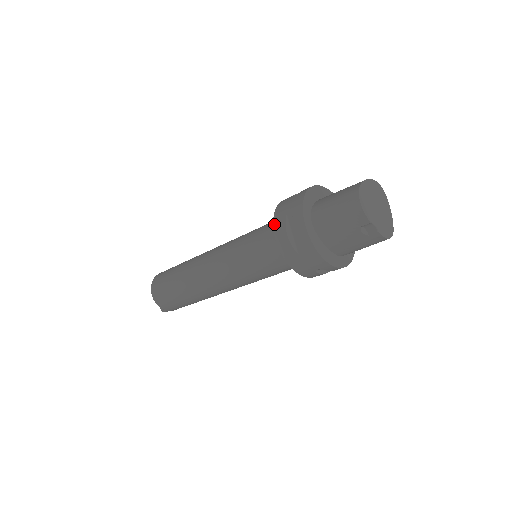
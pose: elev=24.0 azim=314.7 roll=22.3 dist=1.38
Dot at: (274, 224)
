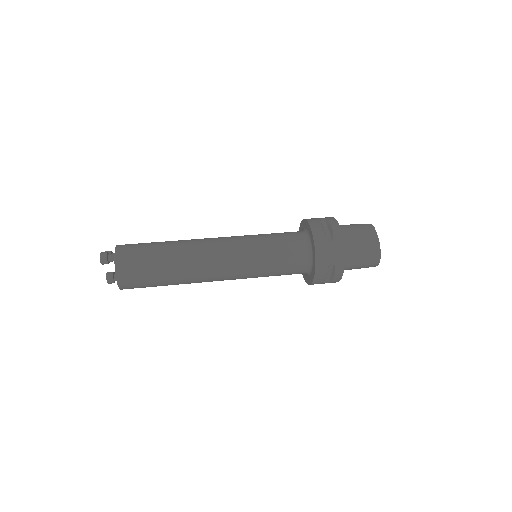
Dot at: (317, 268)
